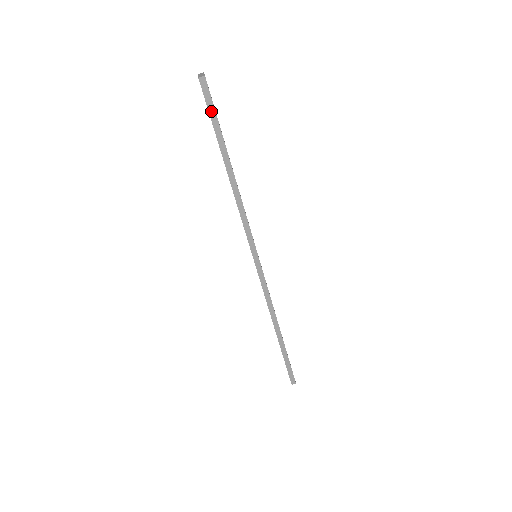
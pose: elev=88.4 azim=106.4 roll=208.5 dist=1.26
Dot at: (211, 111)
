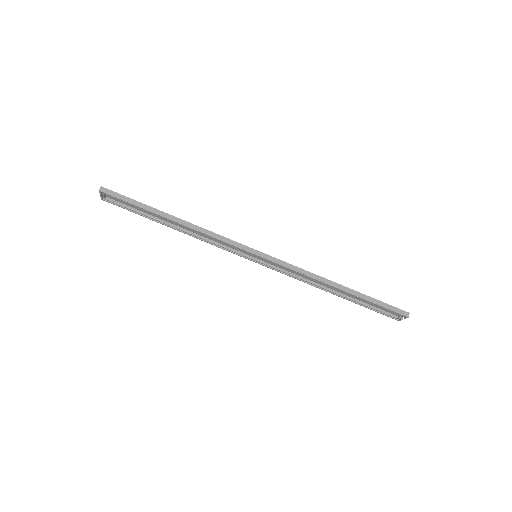
Dot at: (124, 199)
